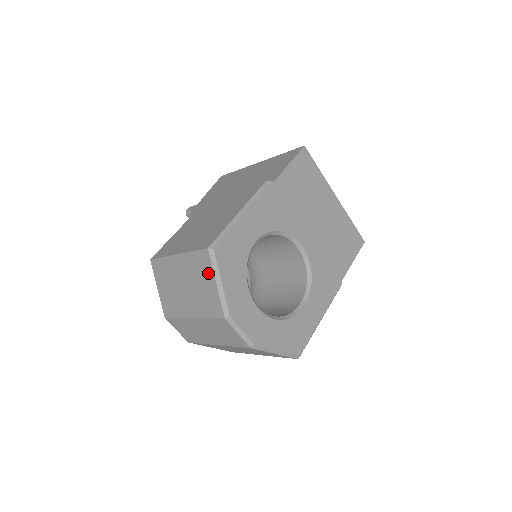
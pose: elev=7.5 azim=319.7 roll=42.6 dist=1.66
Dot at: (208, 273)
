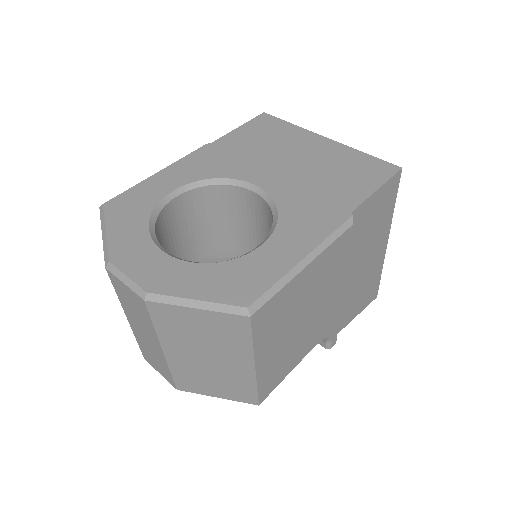
Dot at: occluded
